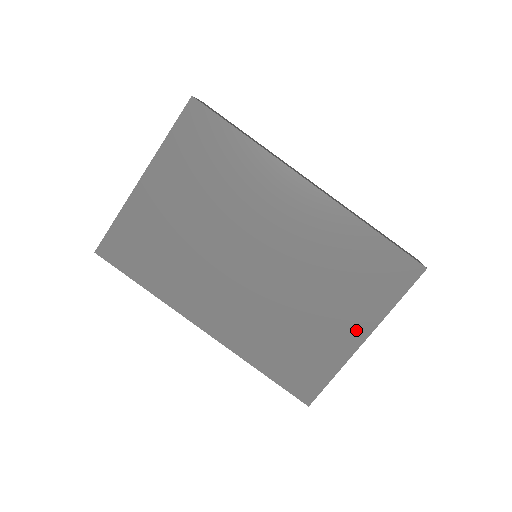
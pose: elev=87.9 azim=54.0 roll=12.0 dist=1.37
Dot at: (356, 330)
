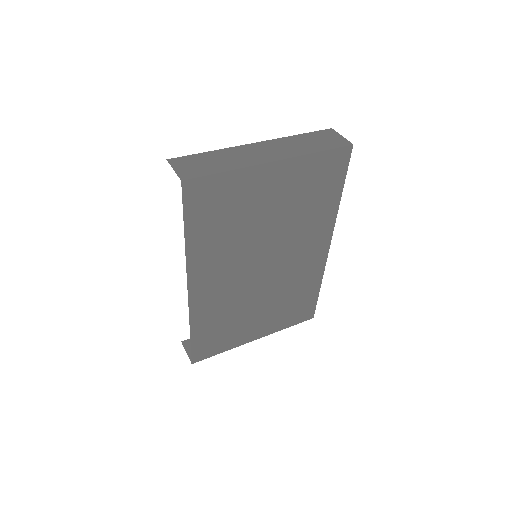
Dot at: (259, 332)
